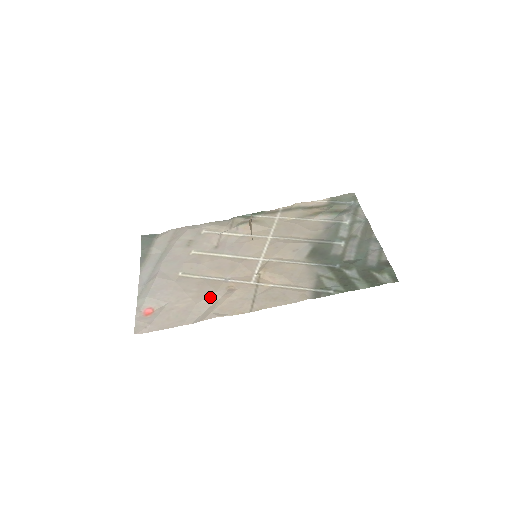
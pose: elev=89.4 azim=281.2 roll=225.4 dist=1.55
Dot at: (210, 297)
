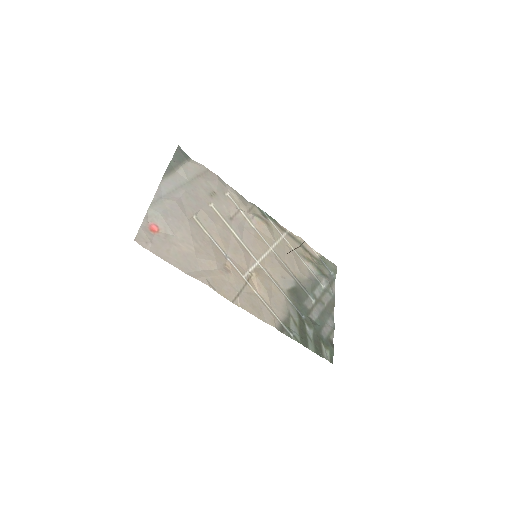
Dot at: (210, 261)
